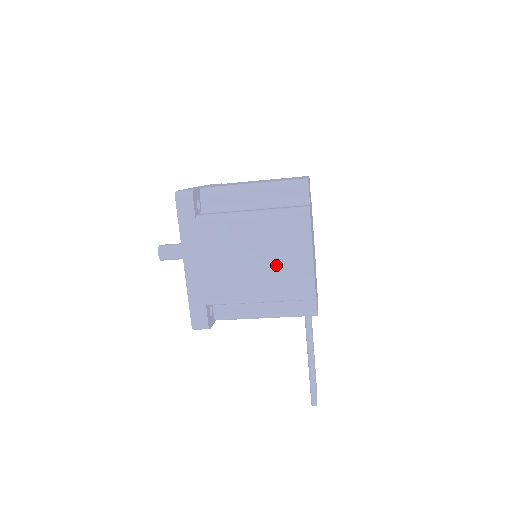
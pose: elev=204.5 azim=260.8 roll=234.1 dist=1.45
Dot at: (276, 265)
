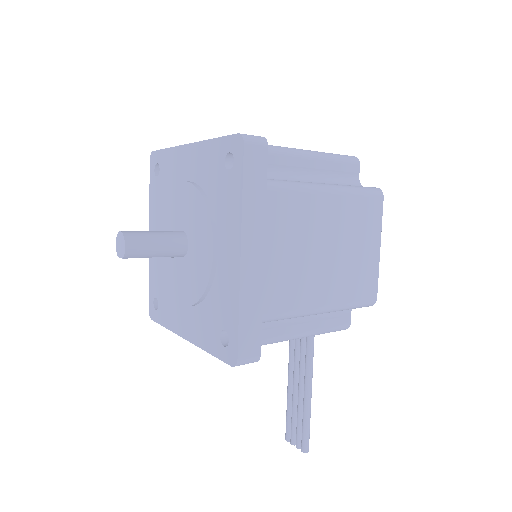
Dot at: (347, 260)
